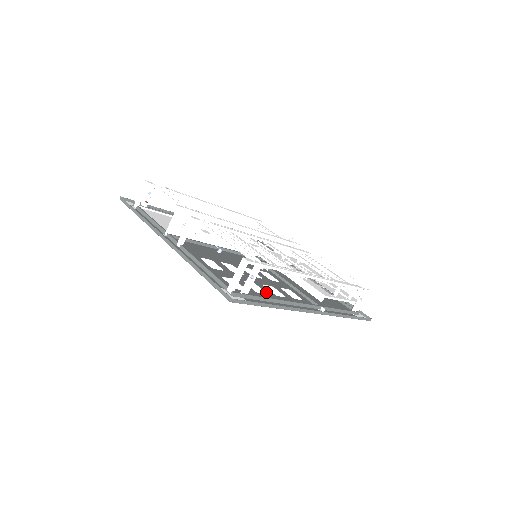
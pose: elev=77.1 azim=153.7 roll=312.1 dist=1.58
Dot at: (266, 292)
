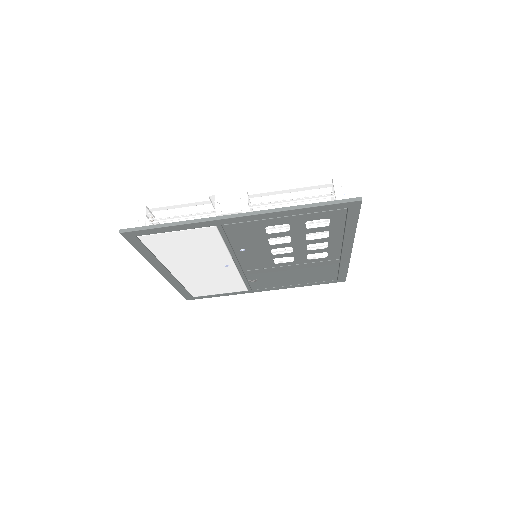
Dot at: (324, 238)
